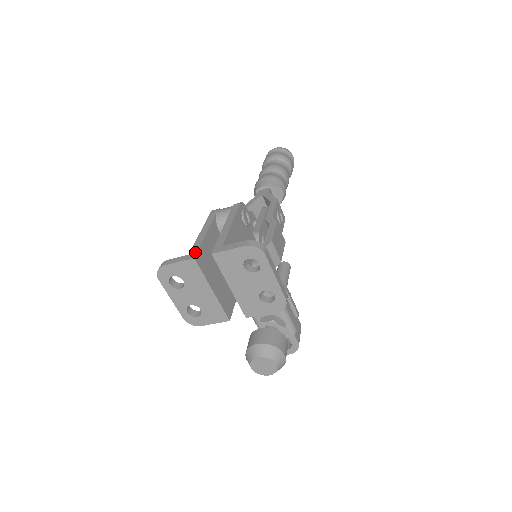
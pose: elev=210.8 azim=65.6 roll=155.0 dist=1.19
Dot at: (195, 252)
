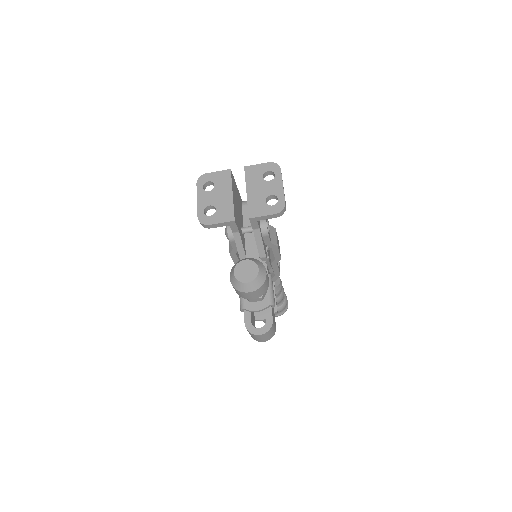
Dot at: occluded
